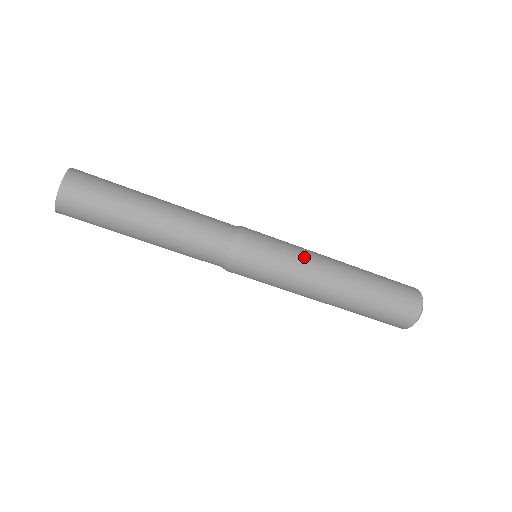
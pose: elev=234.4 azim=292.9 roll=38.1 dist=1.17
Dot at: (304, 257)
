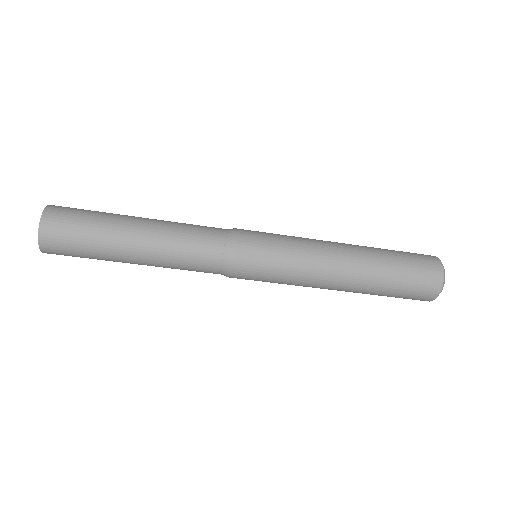
Dot at: (306, 256)
